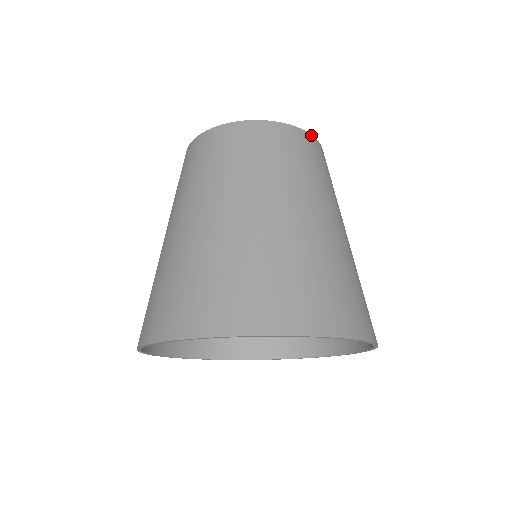
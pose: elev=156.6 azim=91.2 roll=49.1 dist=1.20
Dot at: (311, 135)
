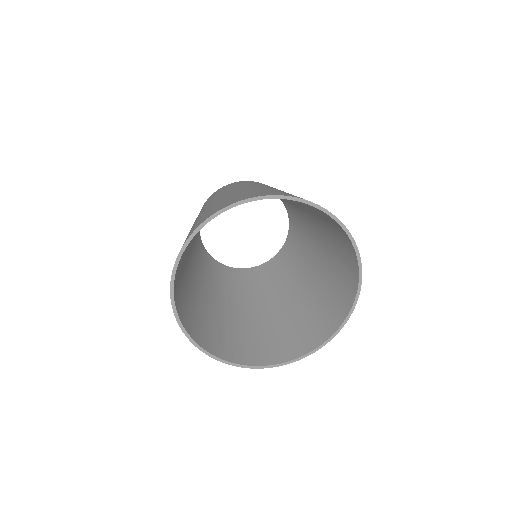
Dot at: occluded
